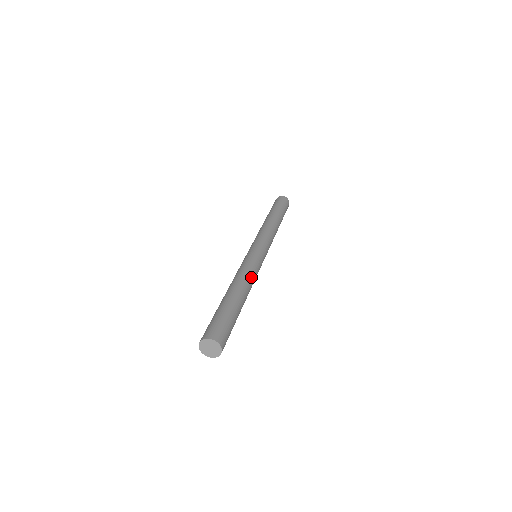
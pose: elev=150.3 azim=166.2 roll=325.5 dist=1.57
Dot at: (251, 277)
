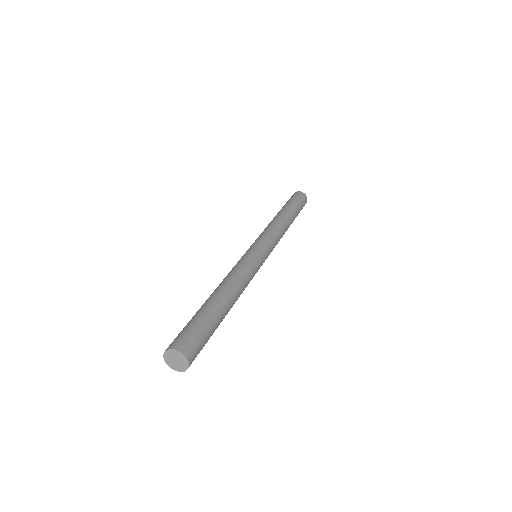
Dot at: (244, 281)
